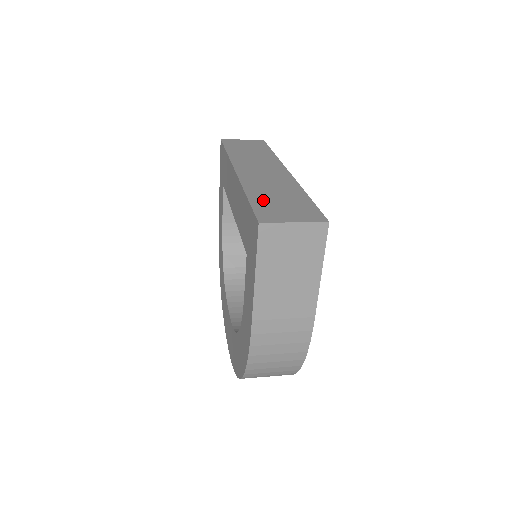
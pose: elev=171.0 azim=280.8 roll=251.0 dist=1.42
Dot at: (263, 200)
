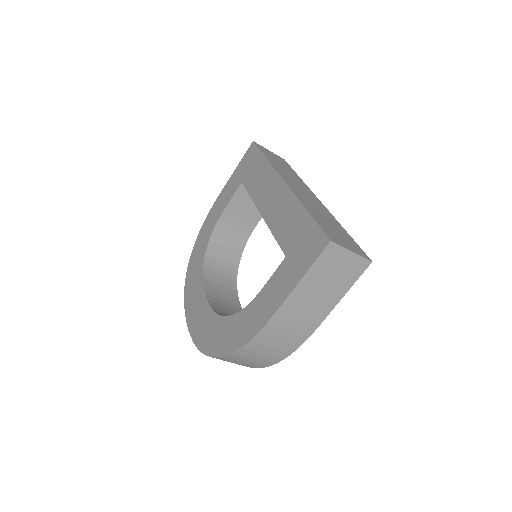
Dot at: (321, 220)
